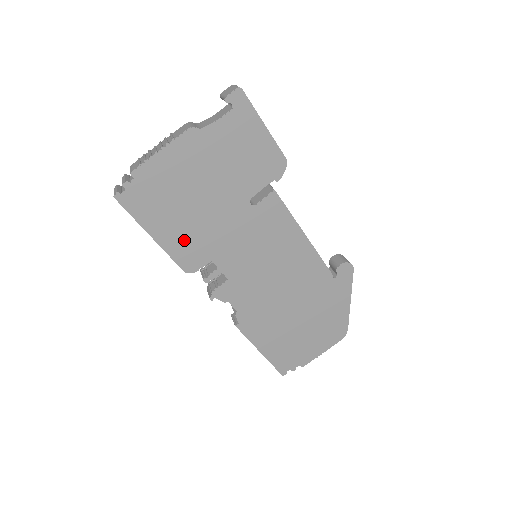
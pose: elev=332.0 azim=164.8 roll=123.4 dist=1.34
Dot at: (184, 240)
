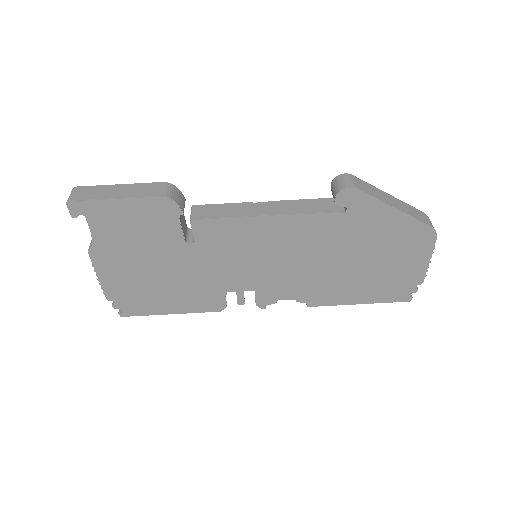
Dot at: (189, 299)
